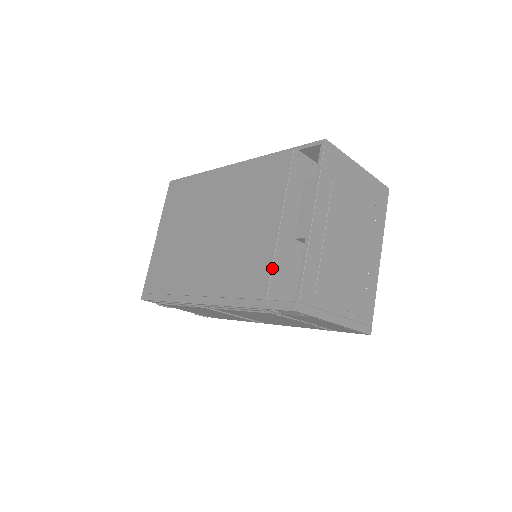
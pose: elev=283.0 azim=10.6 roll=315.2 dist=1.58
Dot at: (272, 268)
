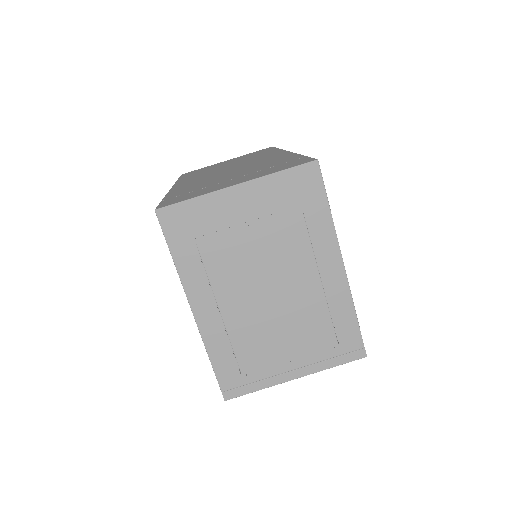
Dot at: occluded
